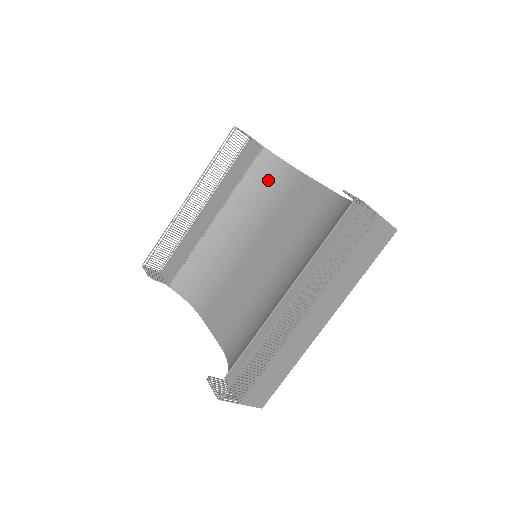
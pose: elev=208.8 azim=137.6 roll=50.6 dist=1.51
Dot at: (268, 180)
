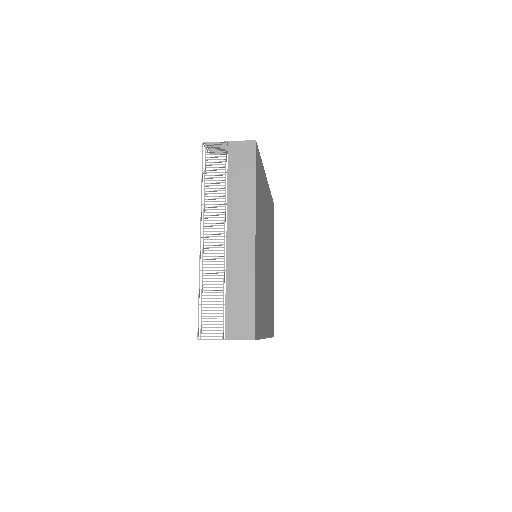
Dot at: occluded
